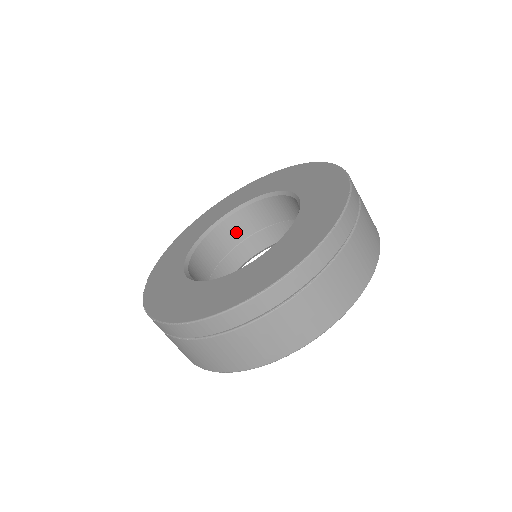
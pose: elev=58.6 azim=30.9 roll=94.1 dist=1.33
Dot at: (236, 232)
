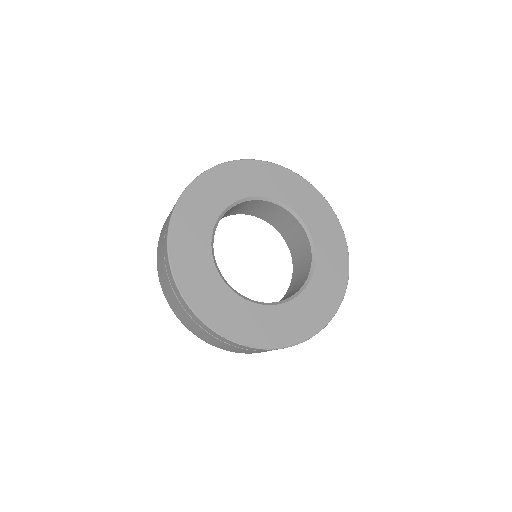
Dot at: occluded
